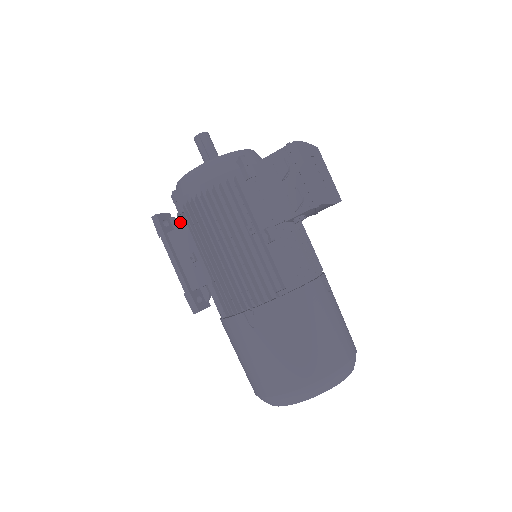
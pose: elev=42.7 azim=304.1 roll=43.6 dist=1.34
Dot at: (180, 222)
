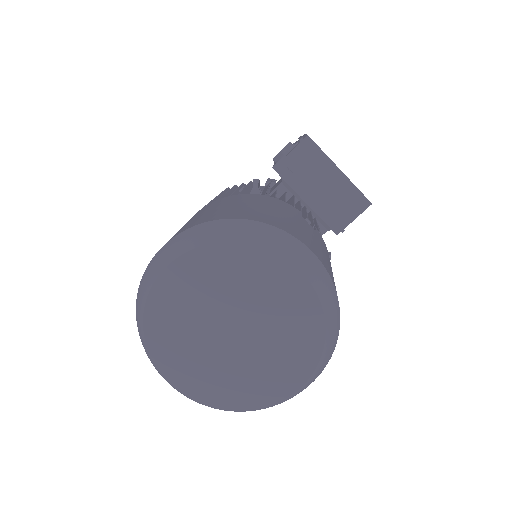
Dot at: occluded
